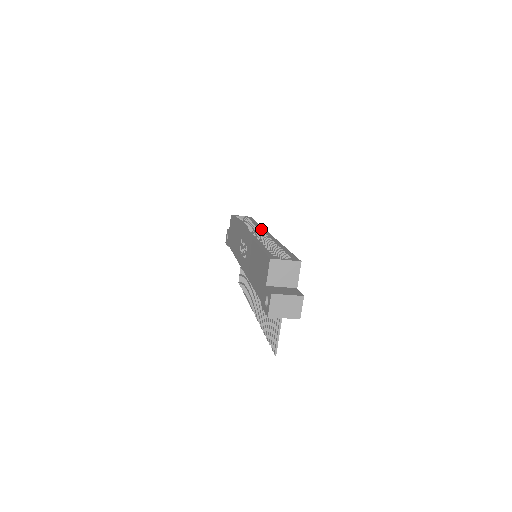
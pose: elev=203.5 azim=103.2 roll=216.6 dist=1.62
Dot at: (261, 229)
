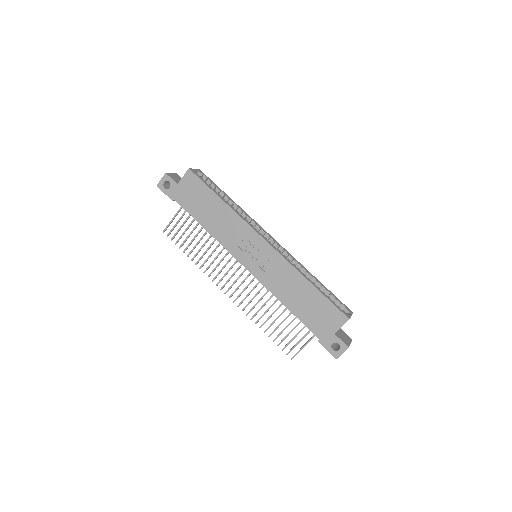
Dot at: (258, 225)
